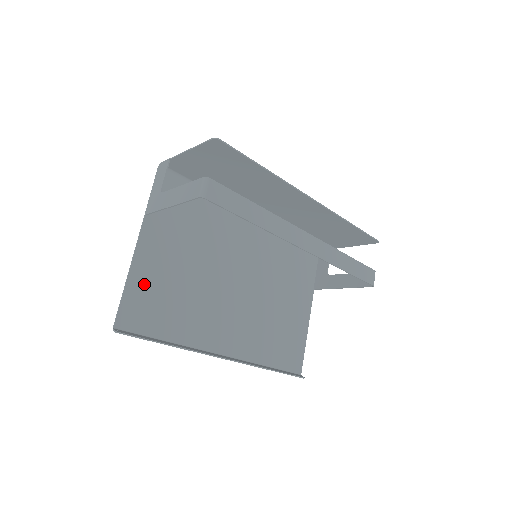
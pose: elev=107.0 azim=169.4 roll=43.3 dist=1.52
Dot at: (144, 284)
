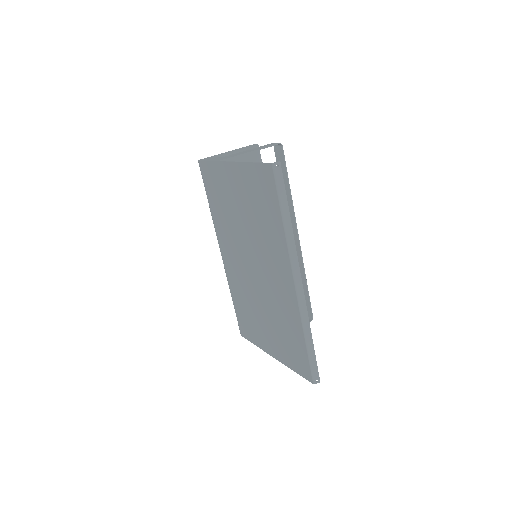
Dot at: (251, 179)
